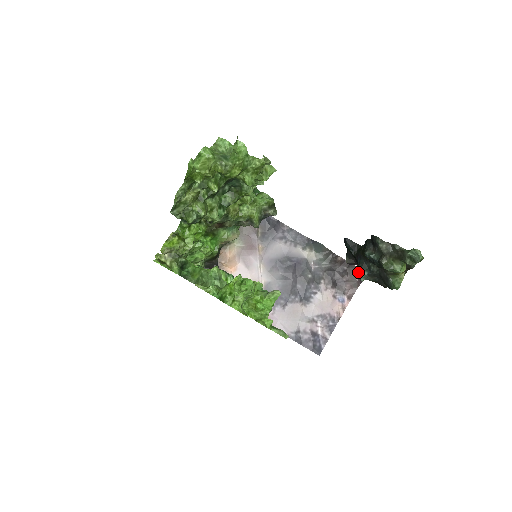
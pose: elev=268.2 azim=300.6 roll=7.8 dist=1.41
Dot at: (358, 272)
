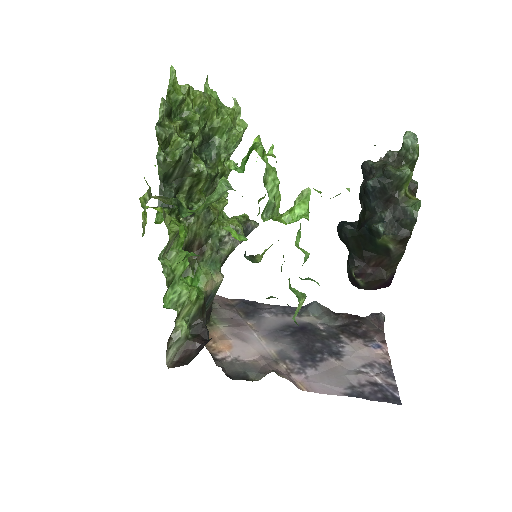
Dot at: (373, 226)
